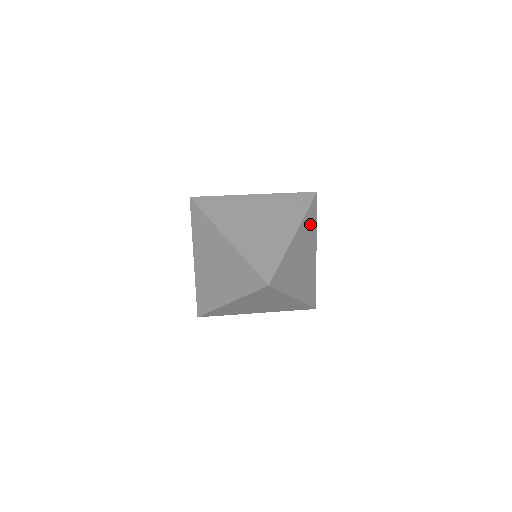
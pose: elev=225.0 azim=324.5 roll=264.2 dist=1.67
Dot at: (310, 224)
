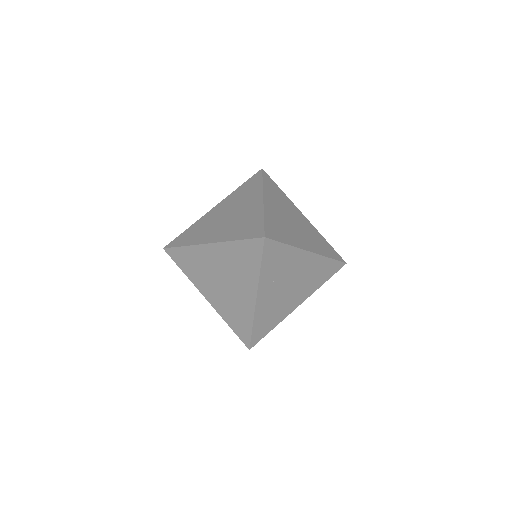
Dot at: (275, 192)
